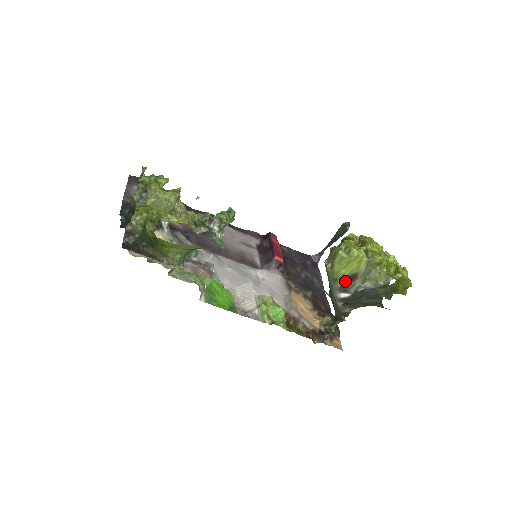
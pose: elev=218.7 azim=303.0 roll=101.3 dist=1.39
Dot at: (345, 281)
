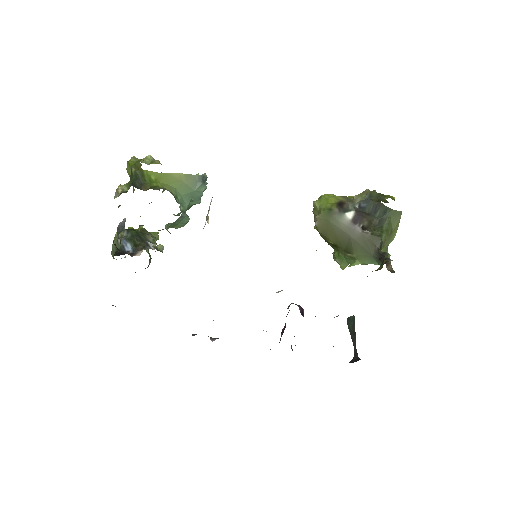
Dot at: (338, 206)
